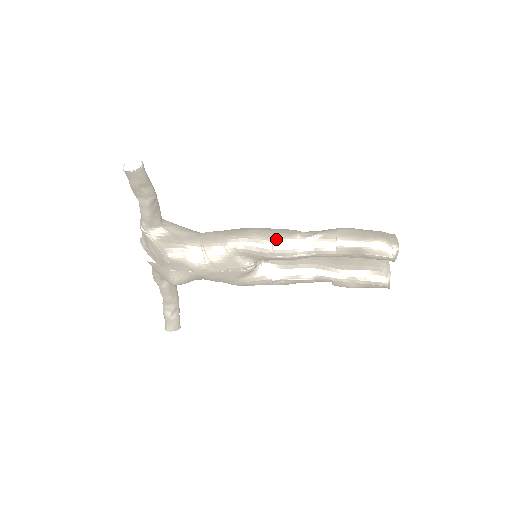
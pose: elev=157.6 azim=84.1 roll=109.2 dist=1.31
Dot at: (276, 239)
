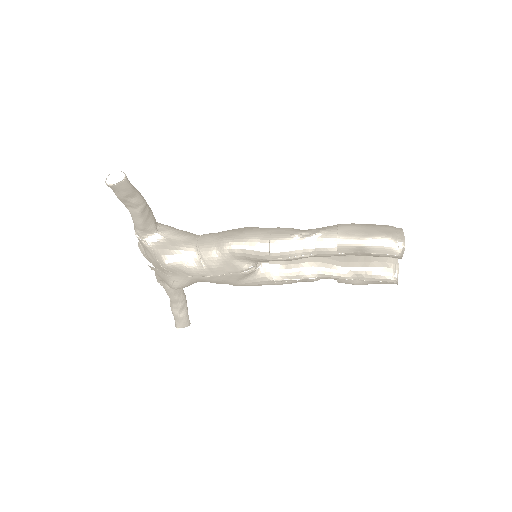
Dot at: (273, 241)
